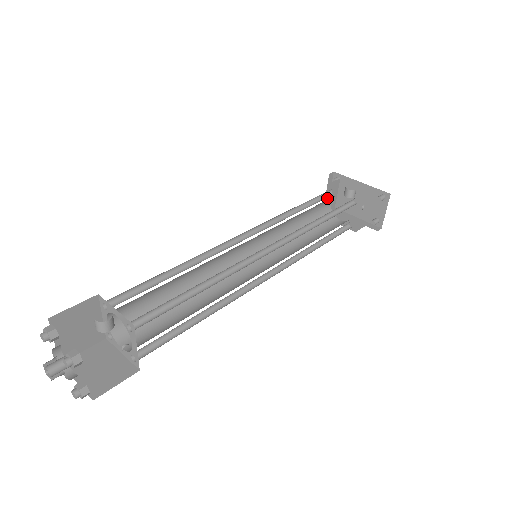
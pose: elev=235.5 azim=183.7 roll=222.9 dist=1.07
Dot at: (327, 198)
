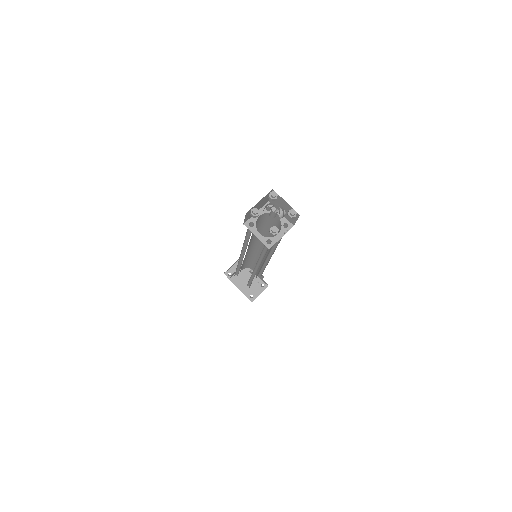
Dot at: occluded
